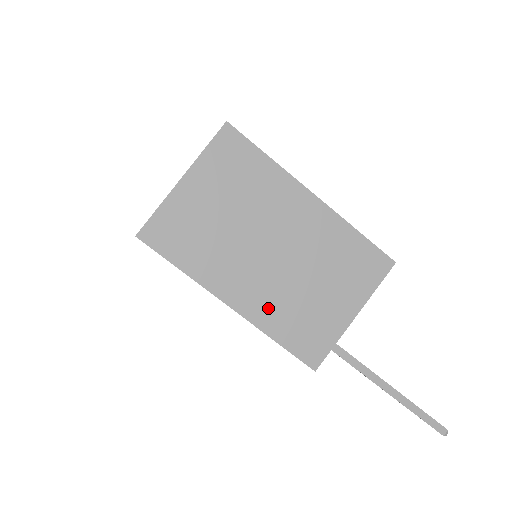
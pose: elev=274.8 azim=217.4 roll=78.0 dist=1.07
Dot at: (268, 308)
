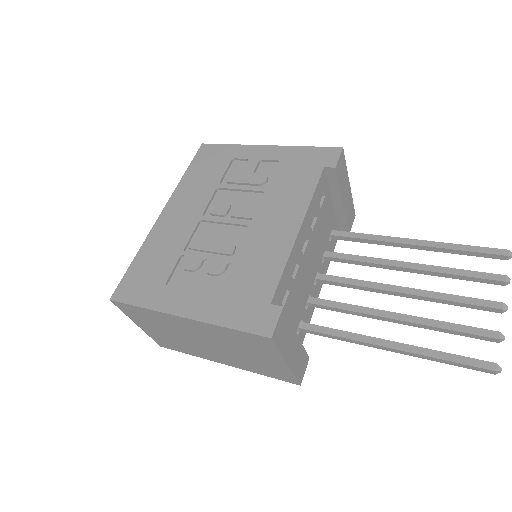
Dot at: (240, 364)
